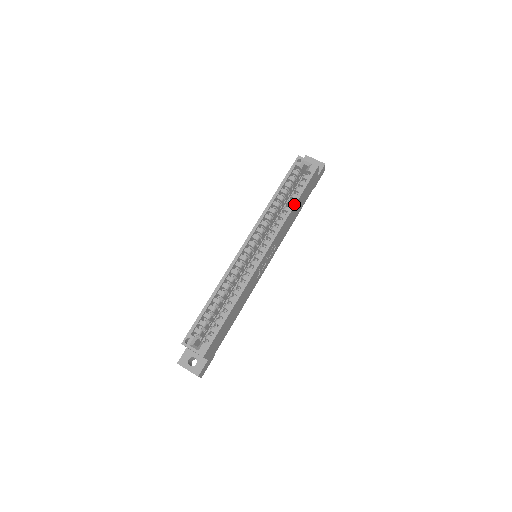
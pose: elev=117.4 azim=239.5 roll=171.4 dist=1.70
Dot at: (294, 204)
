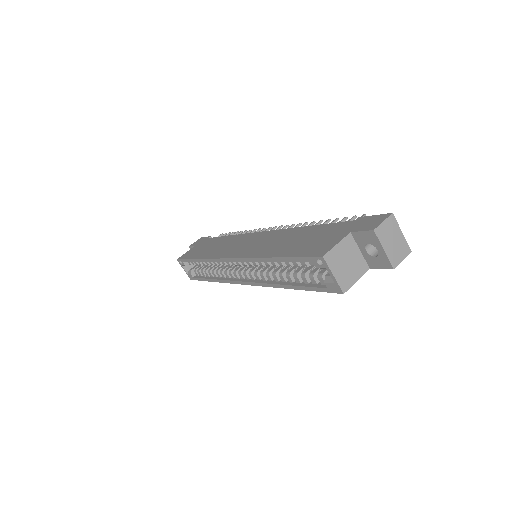
Dot at: (288, 287)
